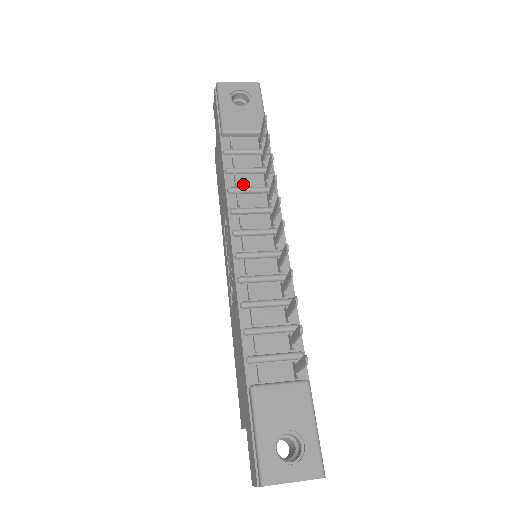
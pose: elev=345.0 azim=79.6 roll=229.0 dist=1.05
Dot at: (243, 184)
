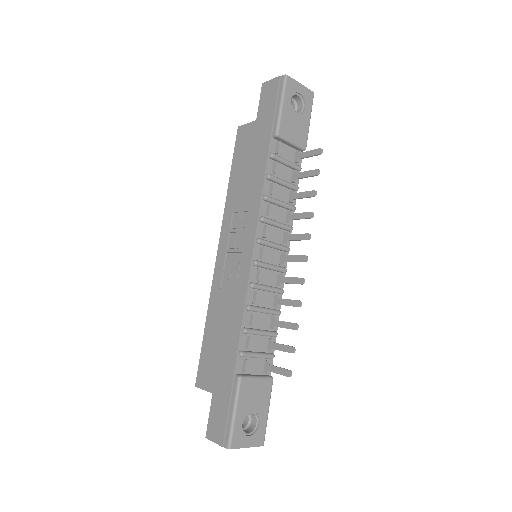
Dot at: (275, 194)
